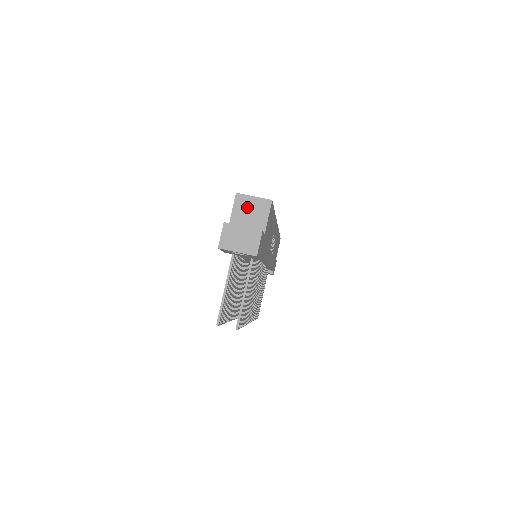
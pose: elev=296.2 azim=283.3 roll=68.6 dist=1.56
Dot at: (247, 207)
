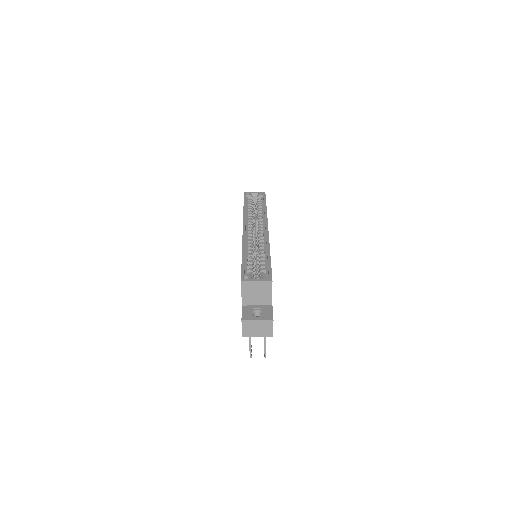
Dot at: (253, 289)
